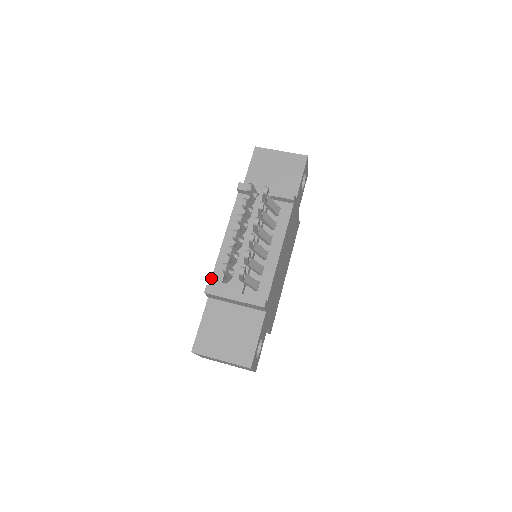
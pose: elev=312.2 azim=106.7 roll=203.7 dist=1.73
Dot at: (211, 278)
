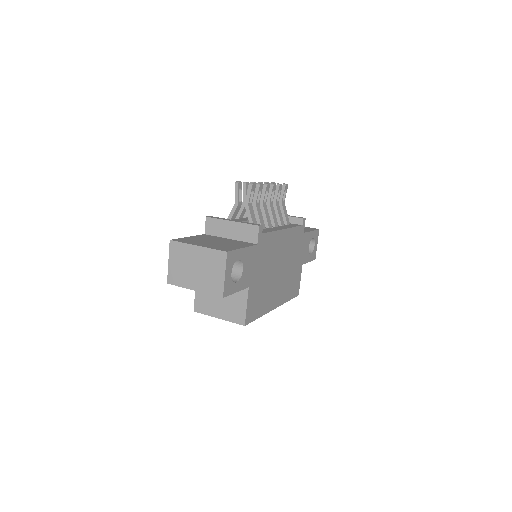
Dot at: occluded
